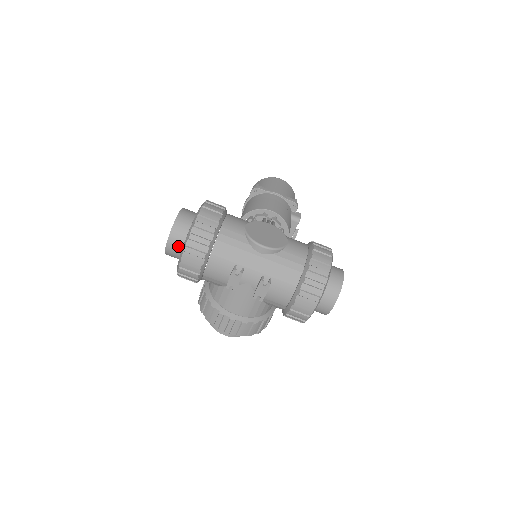
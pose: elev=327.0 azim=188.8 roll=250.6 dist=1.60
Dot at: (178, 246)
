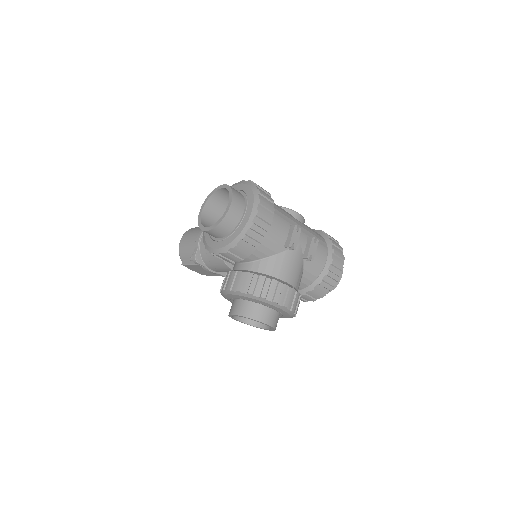
Dot at: (240, 208)
